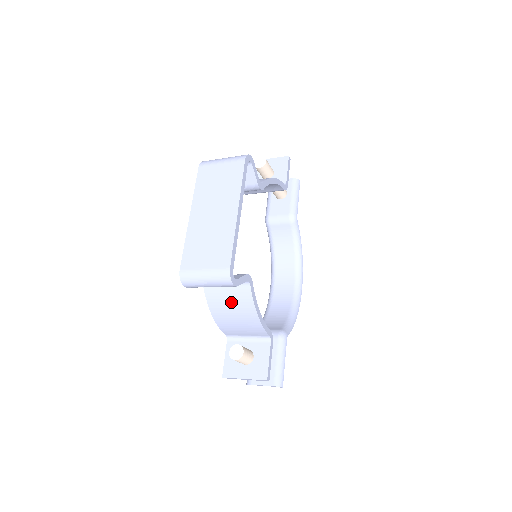
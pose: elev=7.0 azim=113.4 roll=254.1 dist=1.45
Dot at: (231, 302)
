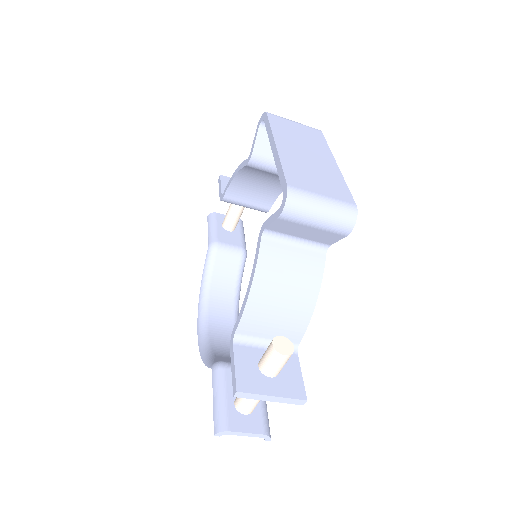
Dot at: (292, 271)
